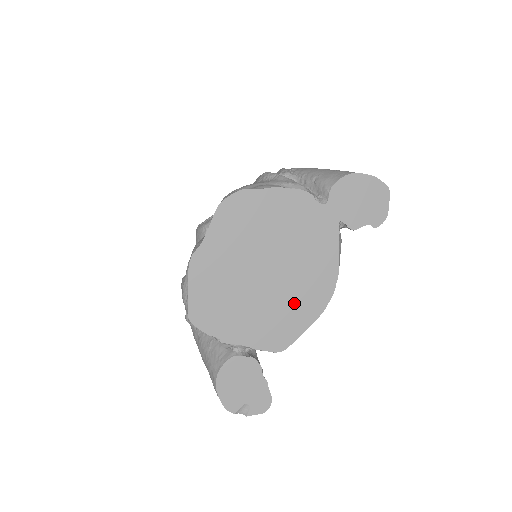
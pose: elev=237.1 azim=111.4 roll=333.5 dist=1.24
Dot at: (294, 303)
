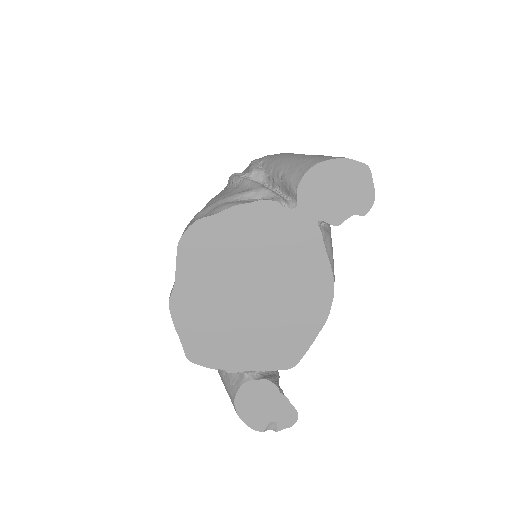
Dot at: (292, 318)
